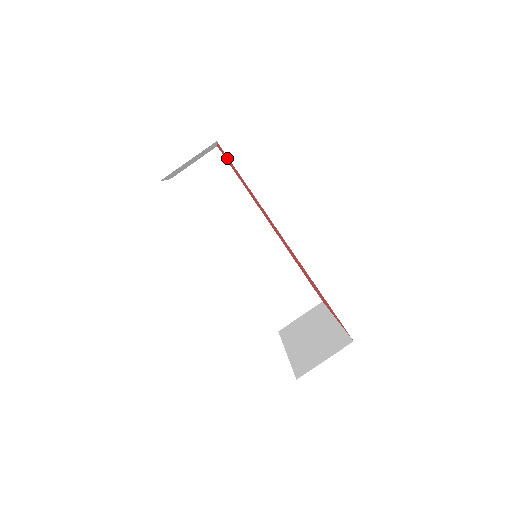
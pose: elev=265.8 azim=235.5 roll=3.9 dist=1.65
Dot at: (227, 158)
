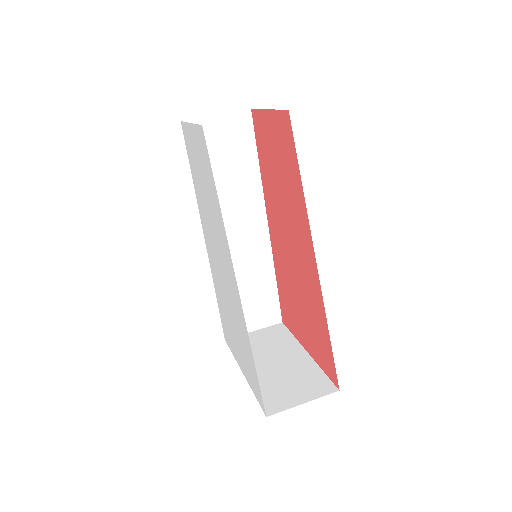
Dot at: (278, 133)
